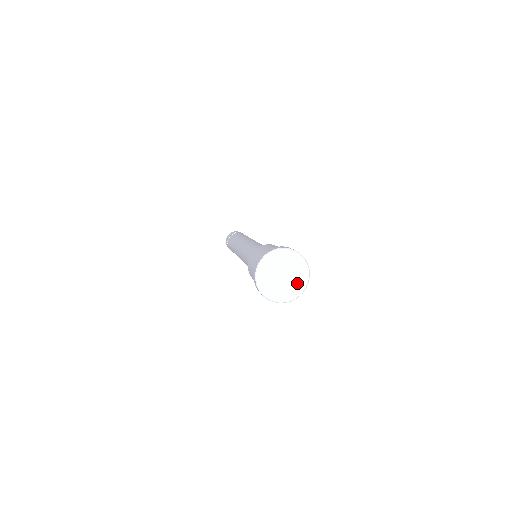
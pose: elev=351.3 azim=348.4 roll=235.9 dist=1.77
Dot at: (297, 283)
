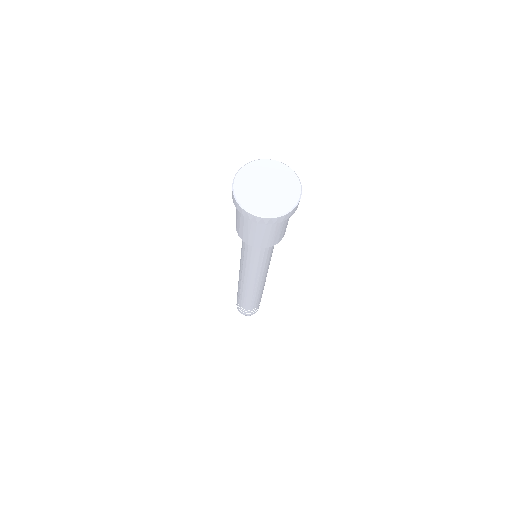
Dot at: (283, 200)
